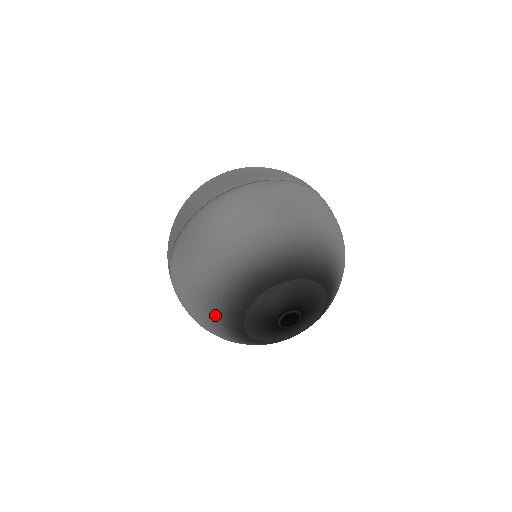
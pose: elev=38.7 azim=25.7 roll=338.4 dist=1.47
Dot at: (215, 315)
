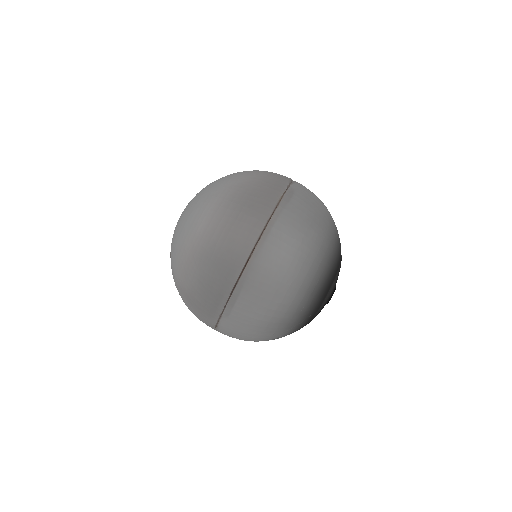
Dot at: (291, 329)
